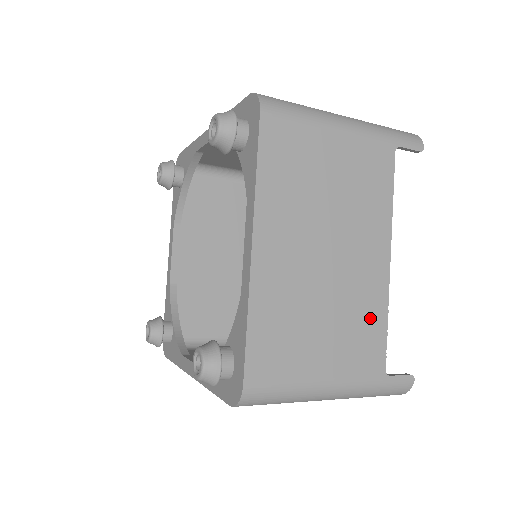
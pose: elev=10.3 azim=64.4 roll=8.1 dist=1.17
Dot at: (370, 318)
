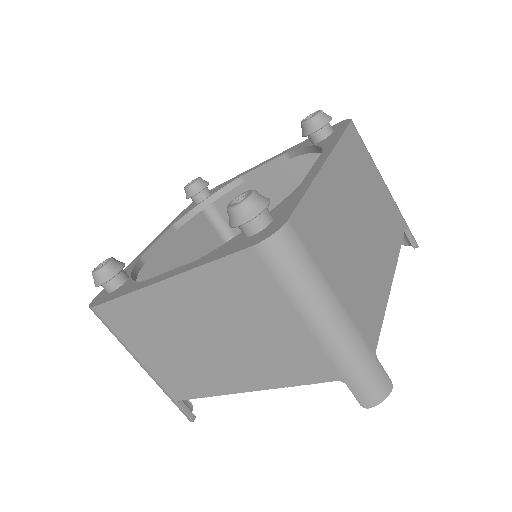
Dot at: (375, 297)
